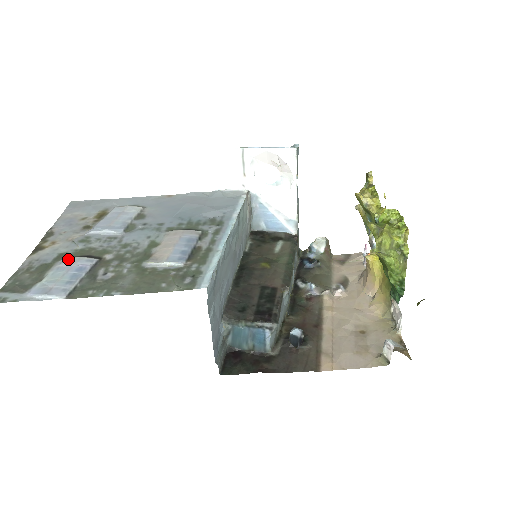
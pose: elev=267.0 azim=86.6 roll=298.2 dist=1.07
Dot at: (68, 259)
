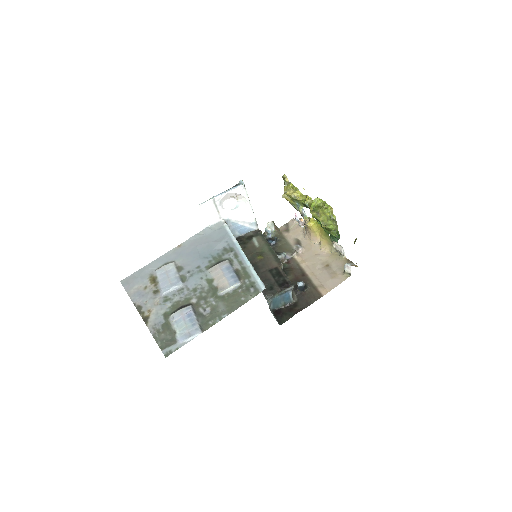
Dot at: (174, 314)
